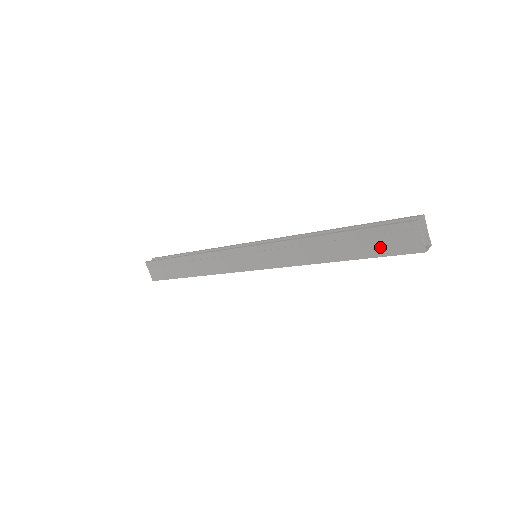
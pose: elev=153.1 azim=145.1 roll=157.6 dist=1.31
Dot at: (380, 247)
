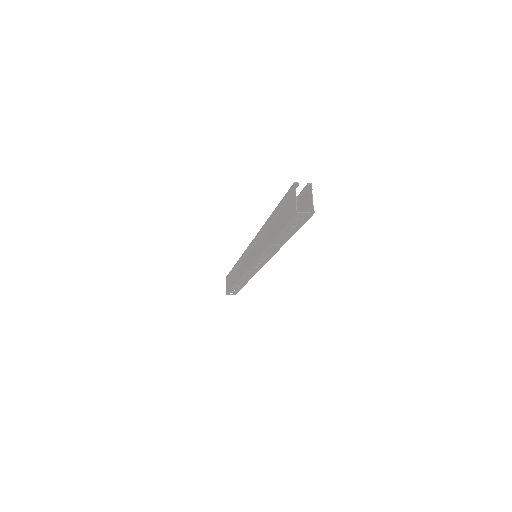
Dot at: (284, 218)
